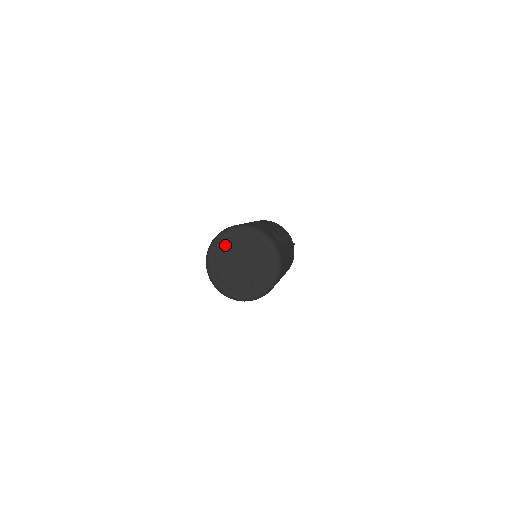
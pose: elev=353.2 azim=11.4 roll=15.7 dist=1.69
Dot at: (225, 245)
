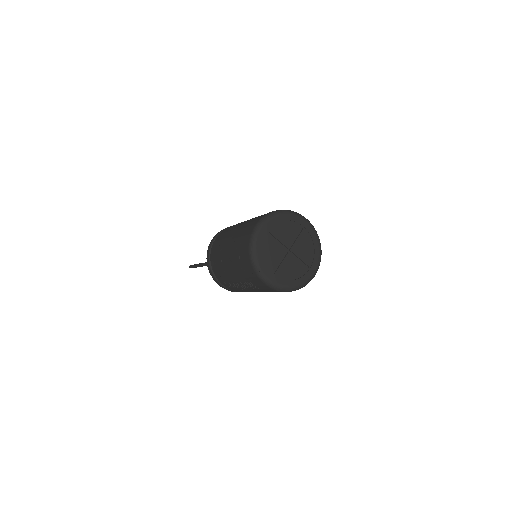
Dot at: (266, 239)
